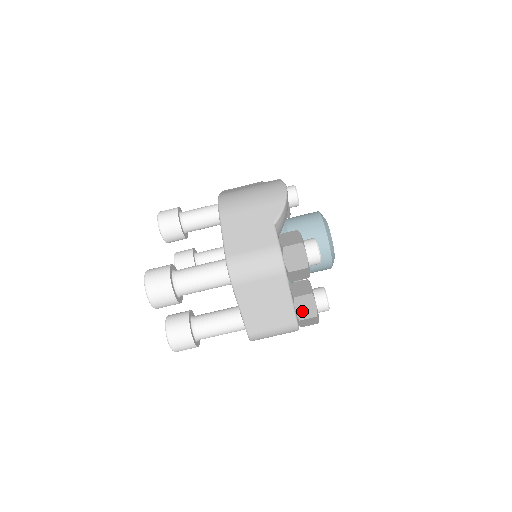
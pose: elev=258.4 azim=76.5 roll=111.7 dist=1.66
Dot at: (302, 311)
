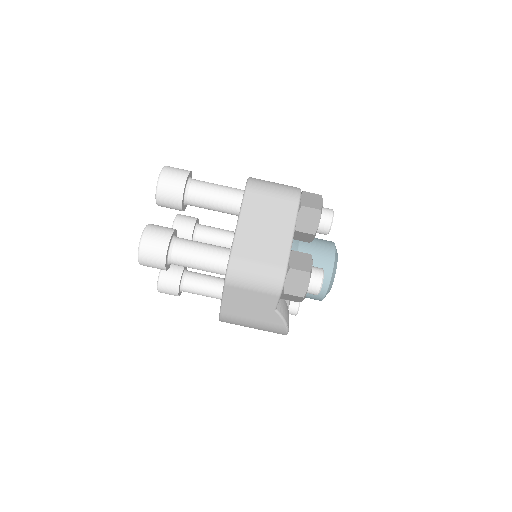
Dot at: (296, 262)
